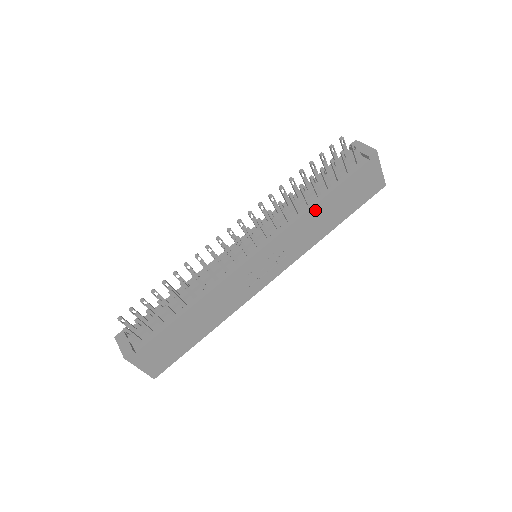
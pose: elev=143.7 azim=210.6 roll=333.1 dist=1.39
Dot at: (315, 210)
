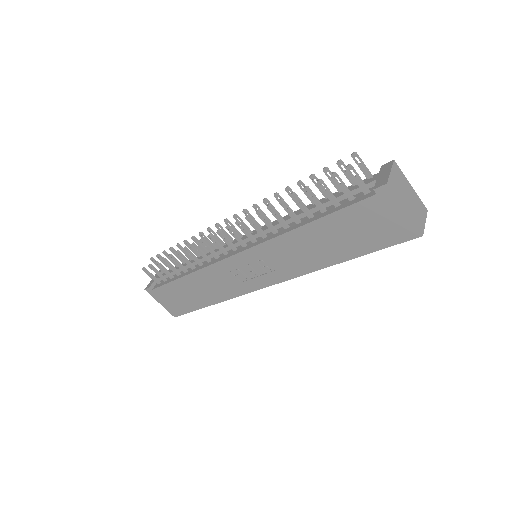
Dot at: (301, 233)
